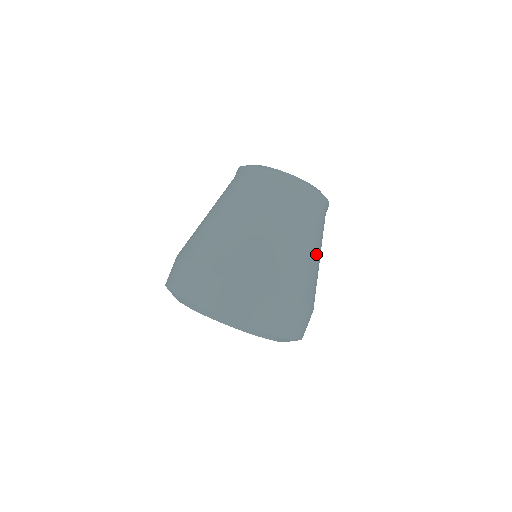
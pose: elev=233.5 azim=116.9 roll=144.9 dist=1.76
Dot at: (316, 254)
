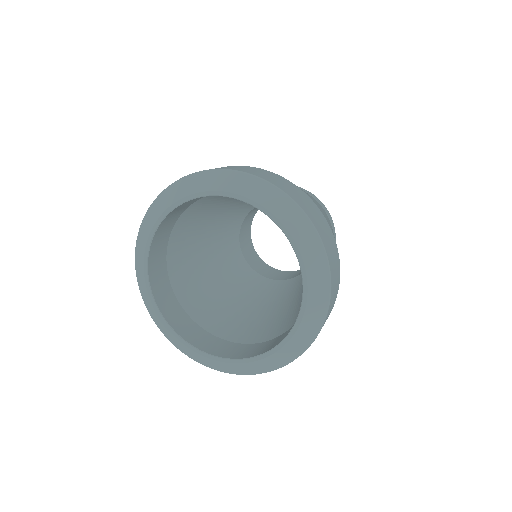
Dot at: occluded
